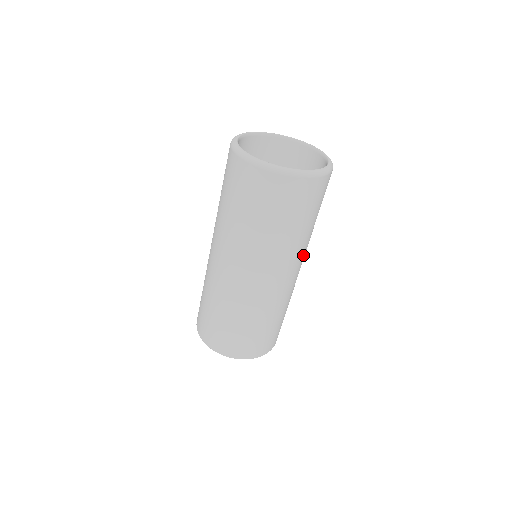
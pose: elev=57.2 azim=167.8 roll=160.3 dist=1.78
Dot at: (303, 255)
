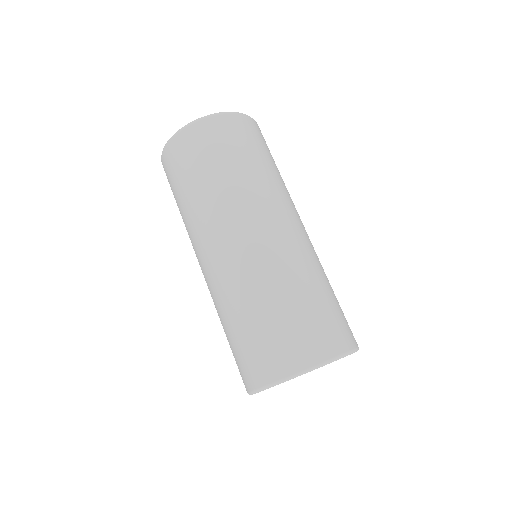
Dot at: occluded
